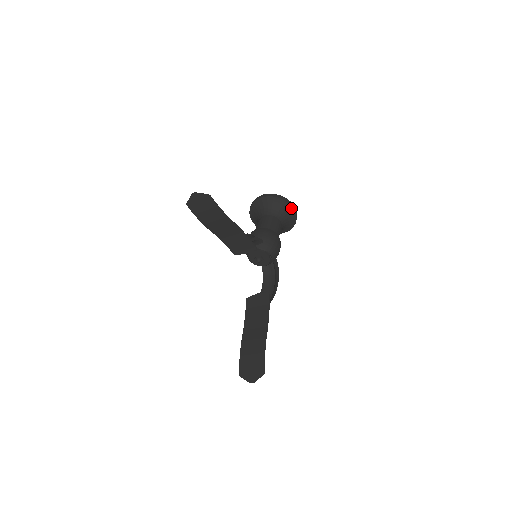
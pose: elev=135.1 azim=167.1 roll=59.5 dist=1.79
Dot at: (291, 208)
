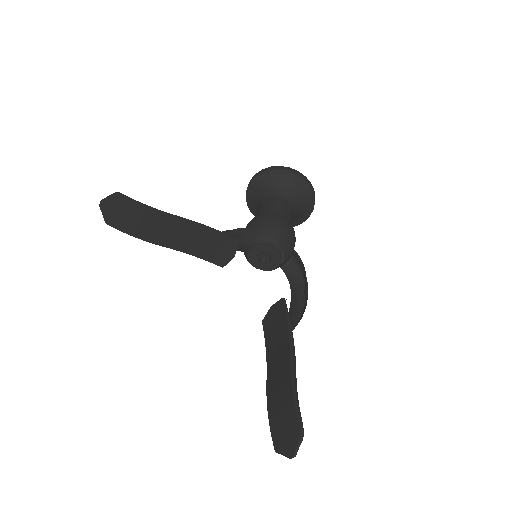
Dot at: (293, 175)
